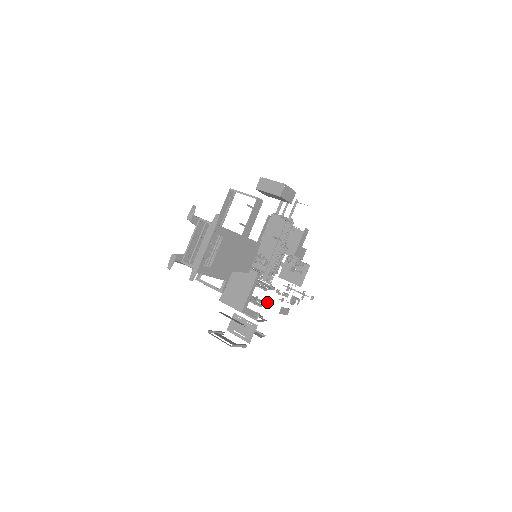
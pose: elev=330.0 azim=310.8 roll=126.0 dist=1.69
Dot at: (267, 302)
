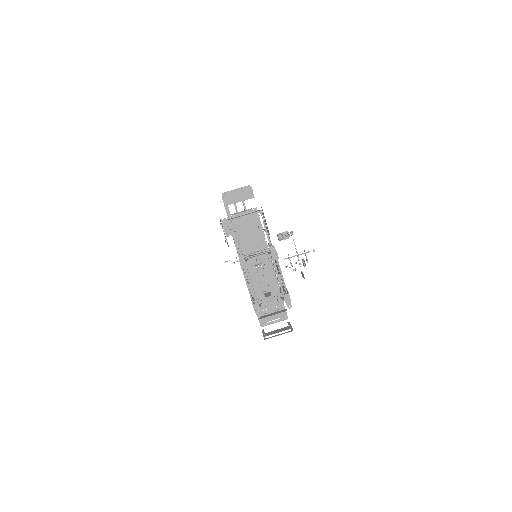
Dot at: occluded
